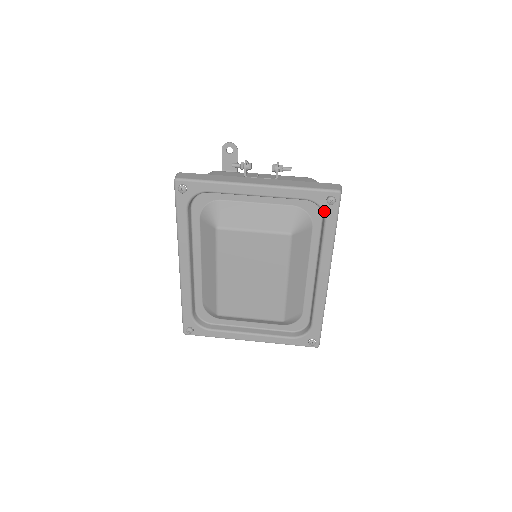
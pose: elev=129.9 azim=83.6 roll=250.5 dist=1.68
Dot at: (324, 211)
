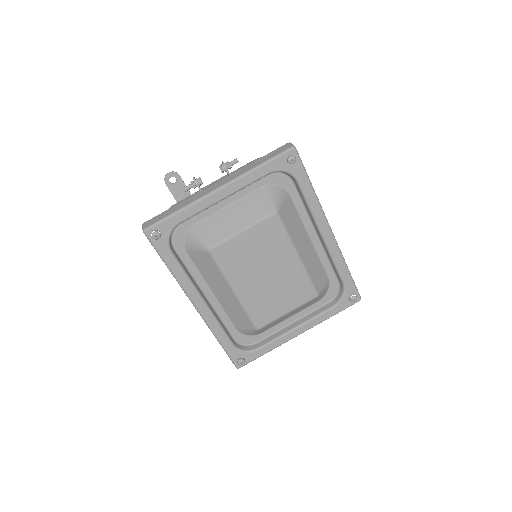
Dot at: (291, 173)
